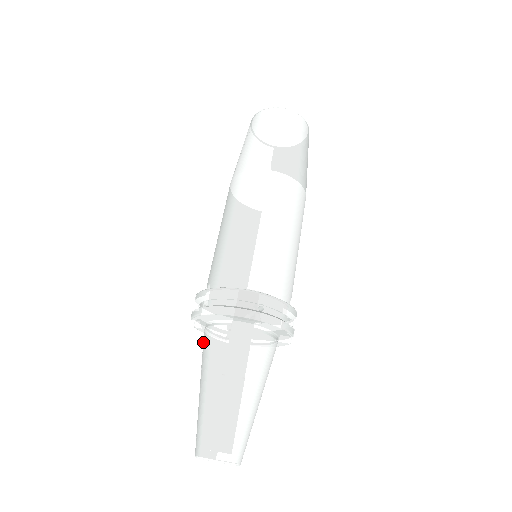
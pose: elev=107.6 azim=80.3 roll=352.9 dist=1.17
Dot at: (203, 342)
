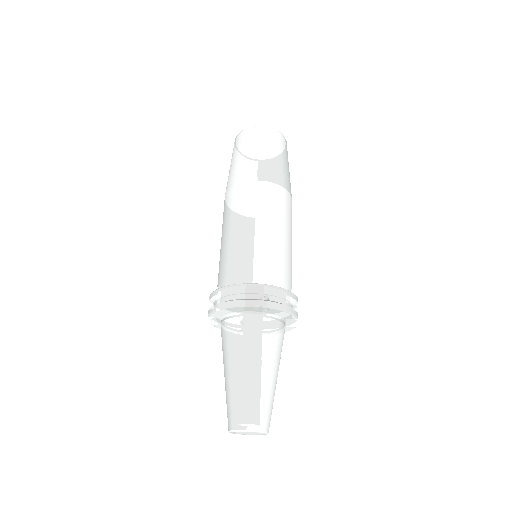
Dot at: (221, 335)
